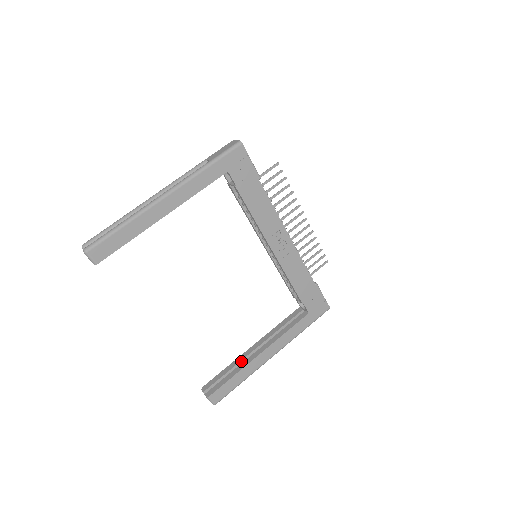
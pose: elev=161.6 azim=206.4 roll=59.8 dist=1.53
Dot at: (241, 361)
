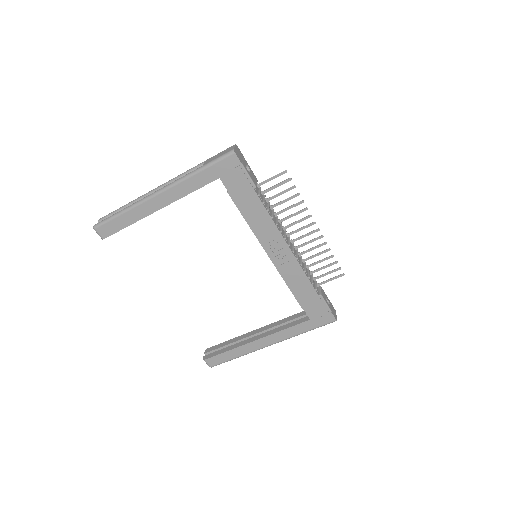
Dot at: (241, 340)
